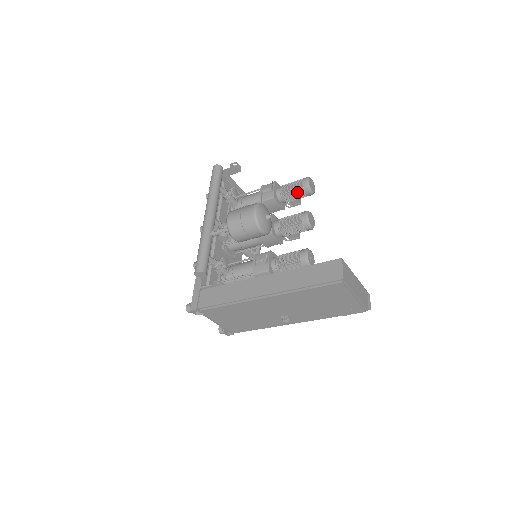
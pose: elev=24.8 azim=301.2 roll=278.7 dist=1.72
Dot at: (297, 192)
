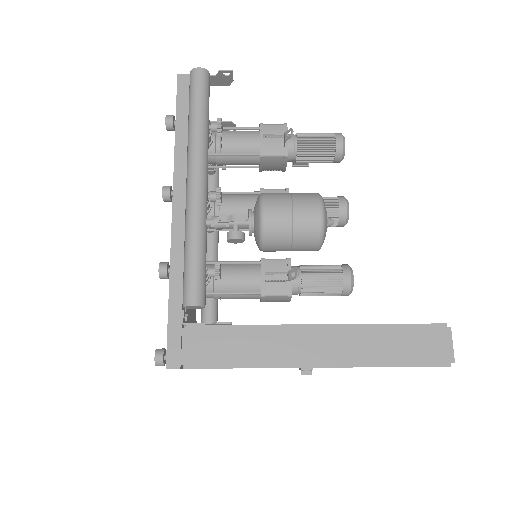
Dot at: (323, 155)
